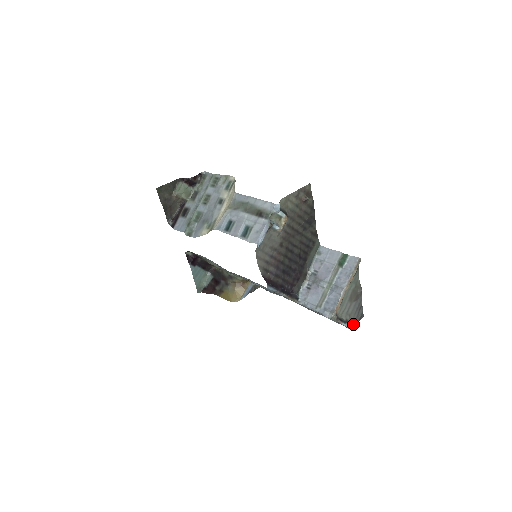
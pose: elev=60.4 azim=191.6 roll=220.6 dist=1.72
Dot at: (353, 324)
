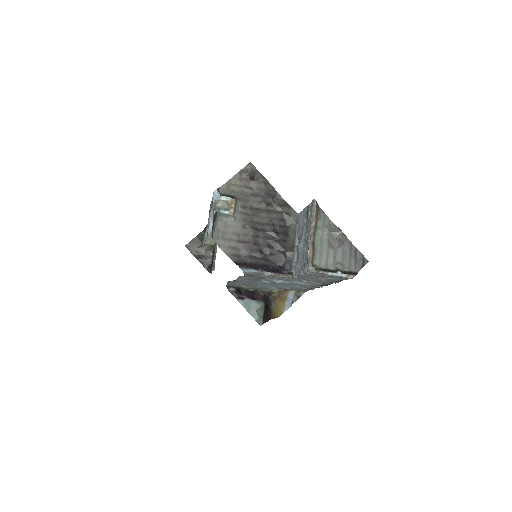
Dot at: (352, 272)
